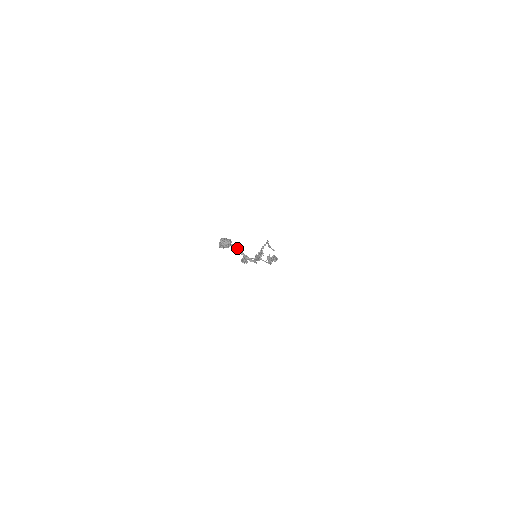
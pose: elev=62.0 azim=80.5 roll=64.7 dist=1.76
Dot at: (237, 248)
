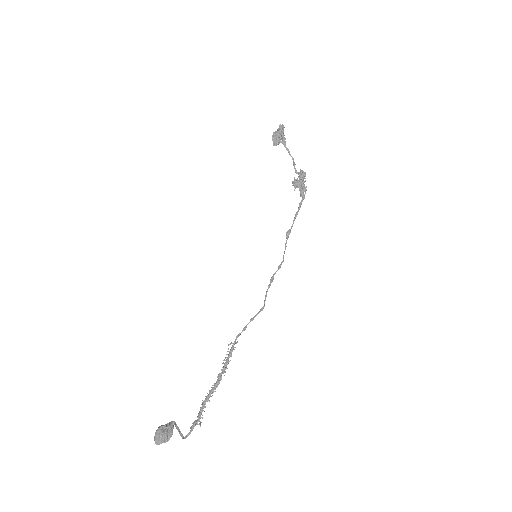
Dot at: (178, 427)
